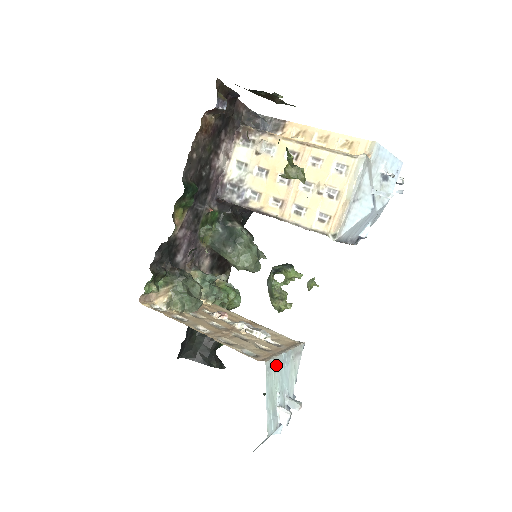
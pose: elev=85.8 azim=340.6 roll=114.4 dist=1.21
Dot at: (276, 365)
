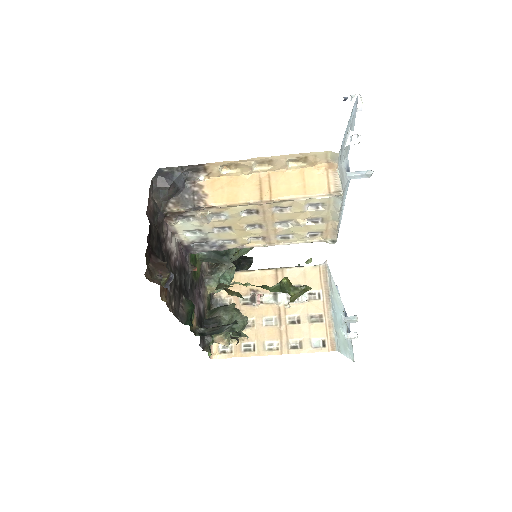
Dot at: (336, 330)
